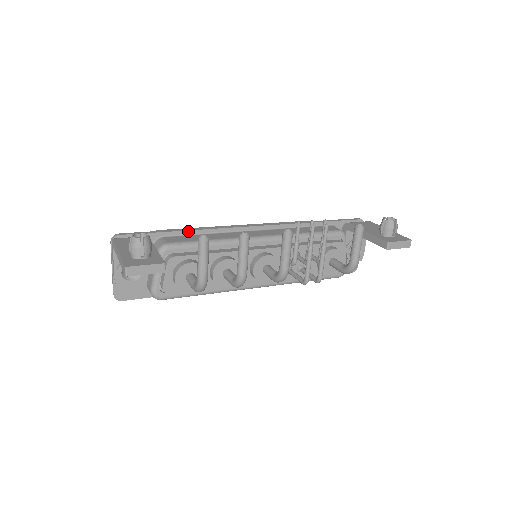
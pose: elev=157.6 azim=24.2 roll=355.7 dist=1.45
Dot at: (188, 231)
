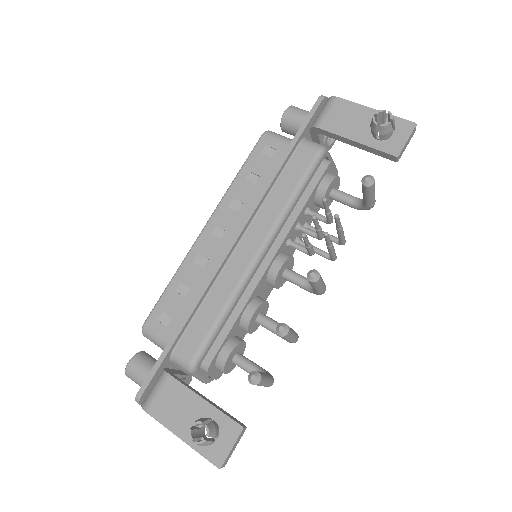
Dot at: (188, 319)
